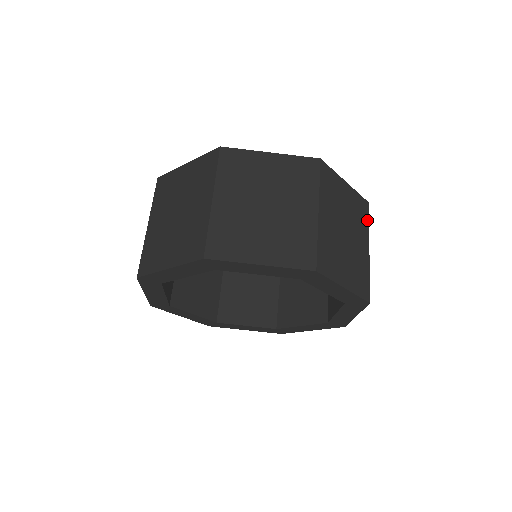
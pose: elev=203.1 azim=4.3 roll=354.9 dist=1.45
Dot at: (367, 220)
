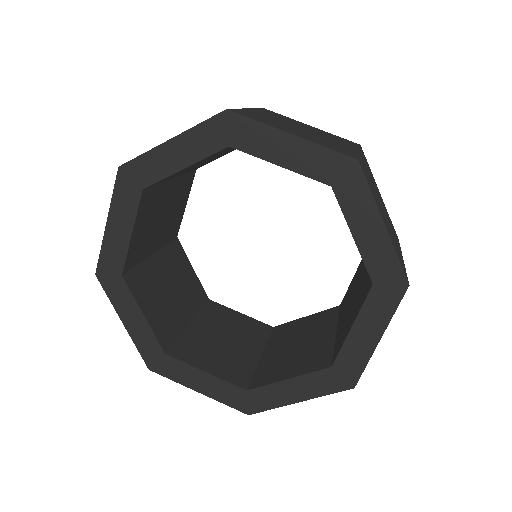
Dot at: (399, 243)
